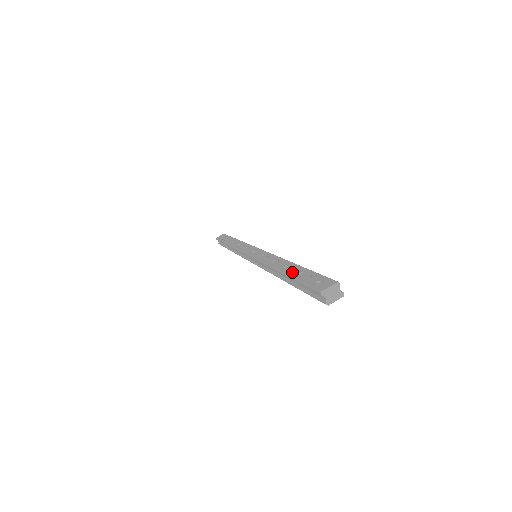
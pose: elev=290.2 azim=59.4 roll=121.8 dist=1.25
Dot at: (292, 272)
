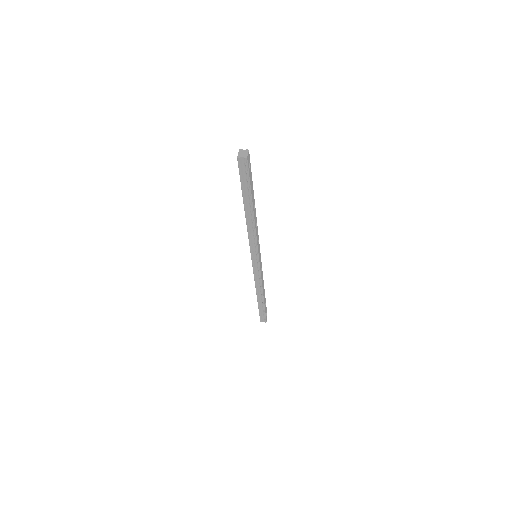
Dot at: (243, 196)
